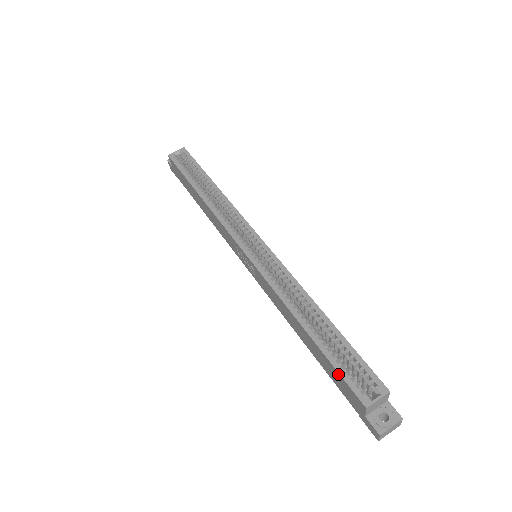
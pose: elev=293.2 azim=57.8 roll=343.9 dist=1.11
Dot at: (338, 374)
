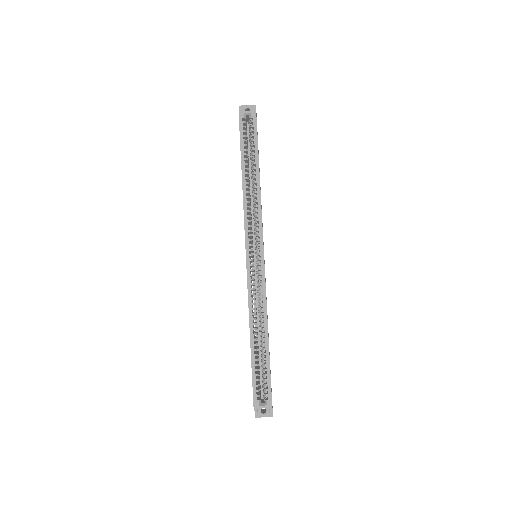
Dot at: (252, 379)
